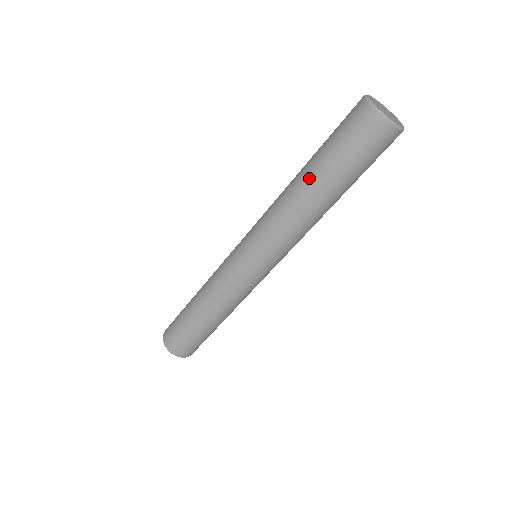
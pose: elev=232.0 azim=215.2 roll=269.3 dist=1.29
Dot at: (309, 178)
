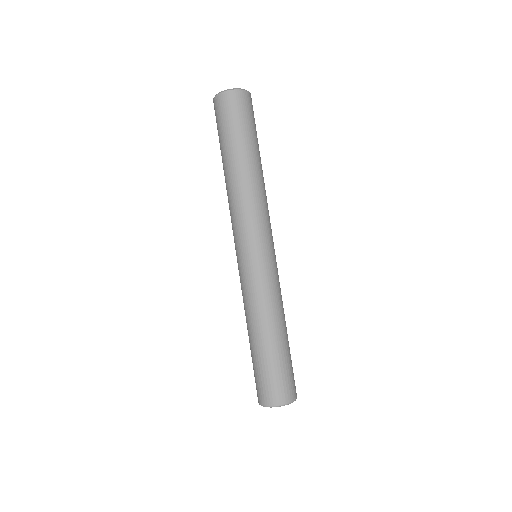
Dot at: occluded
